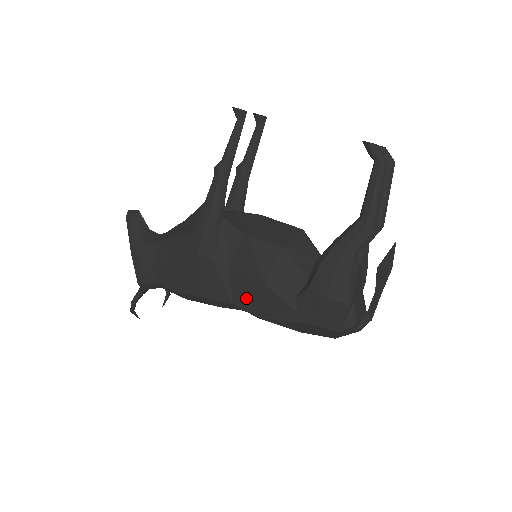
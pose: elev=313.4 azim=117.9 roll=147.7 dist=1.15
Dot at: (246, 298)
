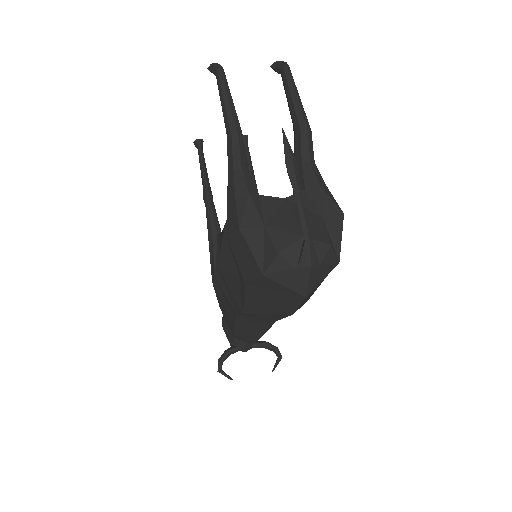
Dot at: (230, 297)
